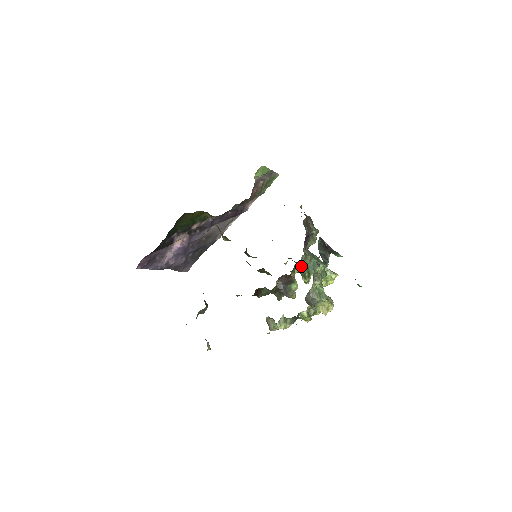
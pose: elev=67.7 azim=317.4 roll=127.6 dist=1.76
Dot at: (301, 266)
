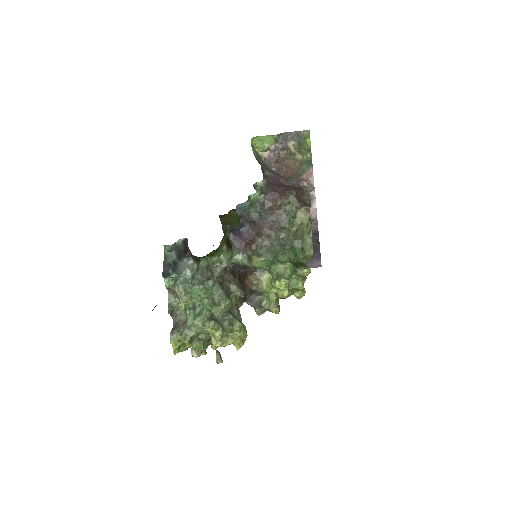
Dot at: (269, 268)
